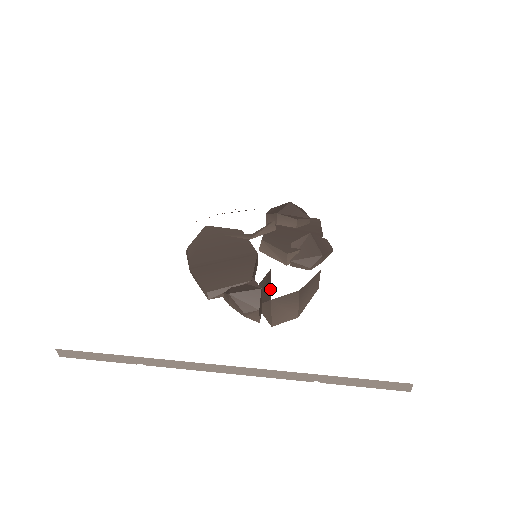
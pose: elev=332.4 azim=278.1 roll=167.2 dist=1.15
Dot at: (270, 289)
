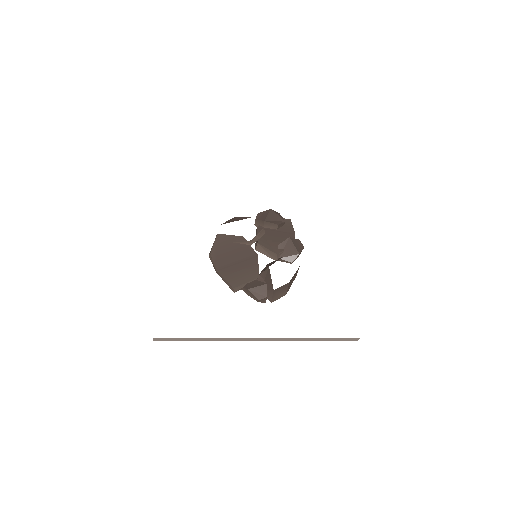
Dot at: (271, 282)
